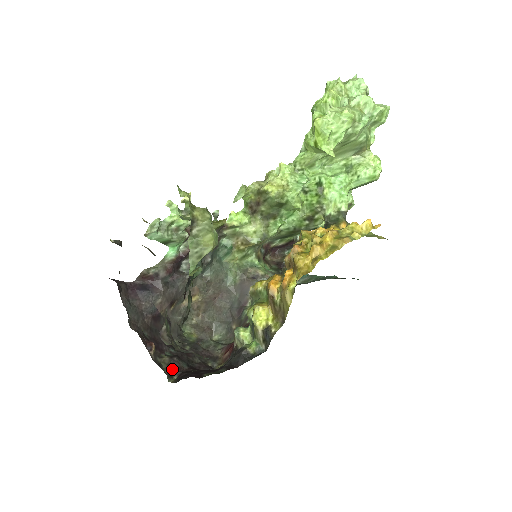
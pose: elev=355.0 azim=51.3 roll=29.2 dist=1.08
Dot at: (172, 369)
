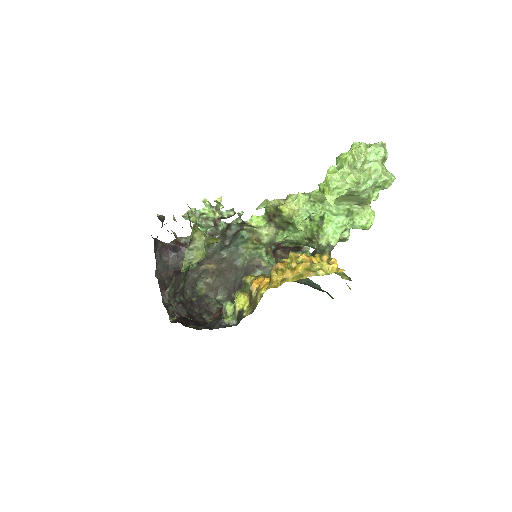
Dot at: (175, 312)
